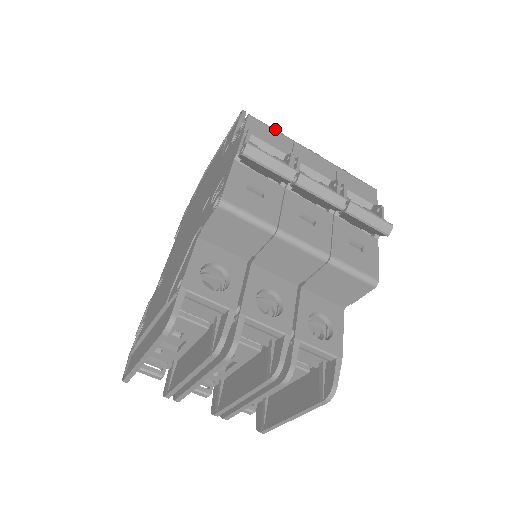
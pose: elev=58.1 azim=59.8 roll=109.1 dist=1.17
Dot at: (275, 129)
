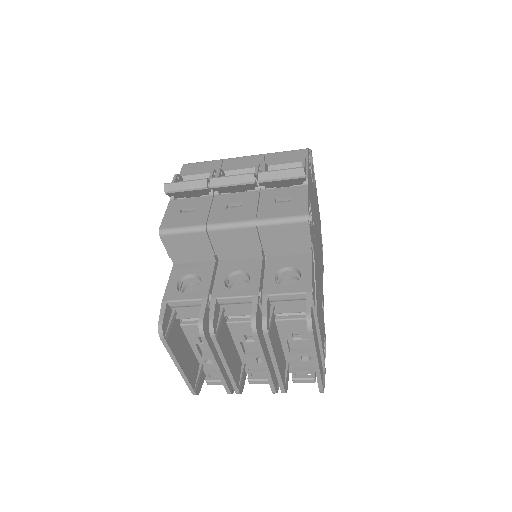
Dot at: occluded
